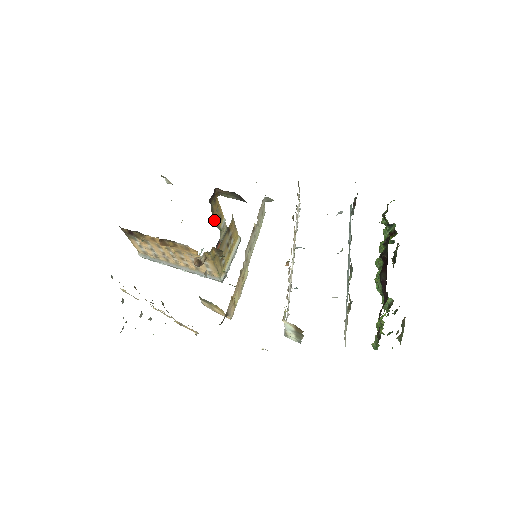
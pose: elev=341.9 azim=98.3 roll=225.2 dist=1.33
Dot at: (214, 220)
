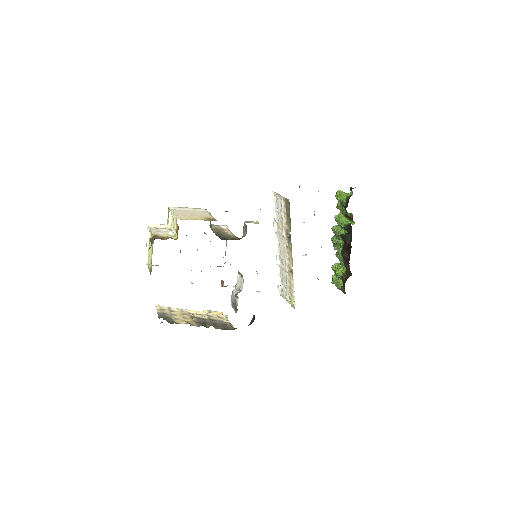
Dot at: (213, 232)
